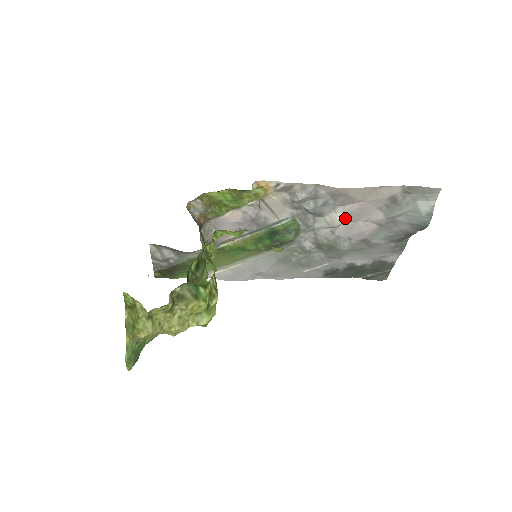
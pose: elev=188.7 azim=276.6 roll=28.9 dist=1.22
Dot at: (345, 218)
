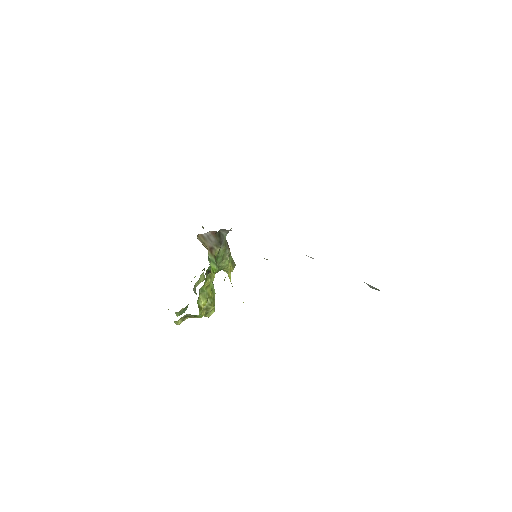
Dot at: occluded
